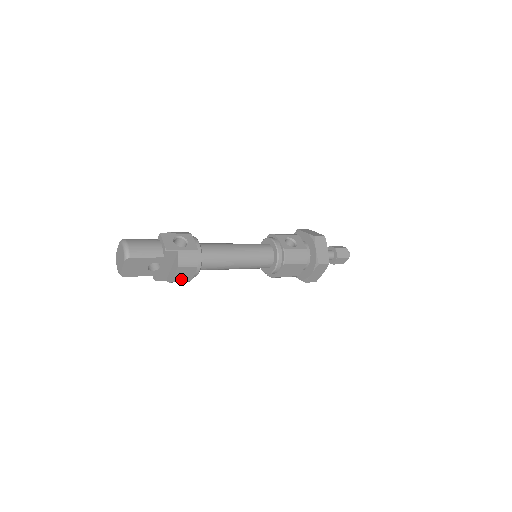
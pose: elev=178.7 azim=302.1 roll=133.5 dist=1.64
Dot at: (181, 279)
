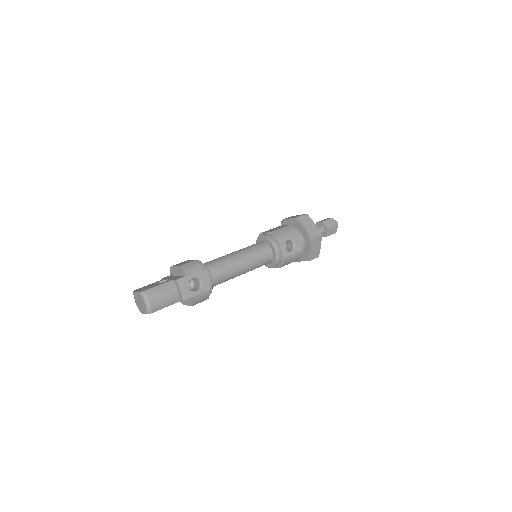
Dot at: occluded
